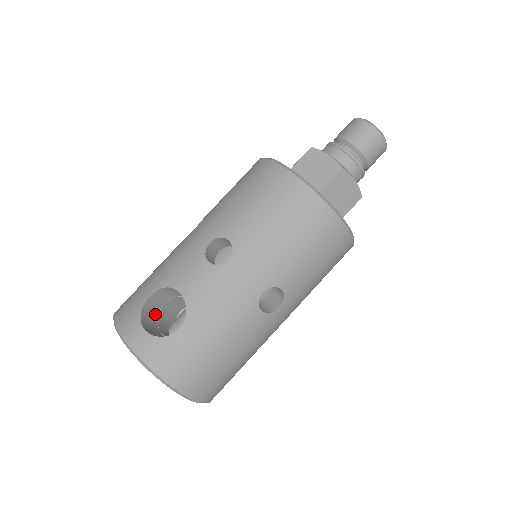
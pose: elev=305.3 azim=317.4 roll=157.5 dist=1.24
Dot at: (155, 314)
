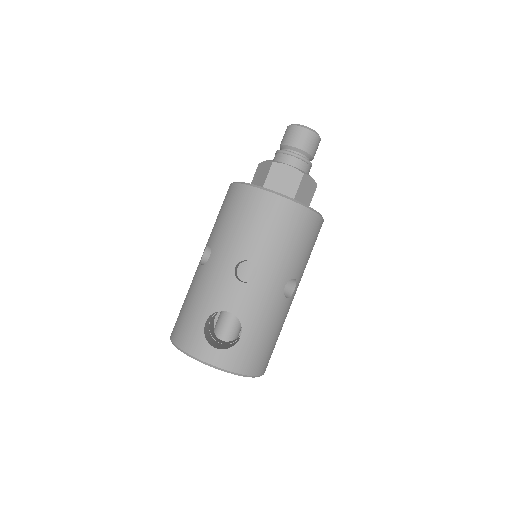
Dot at: (208, 331)
